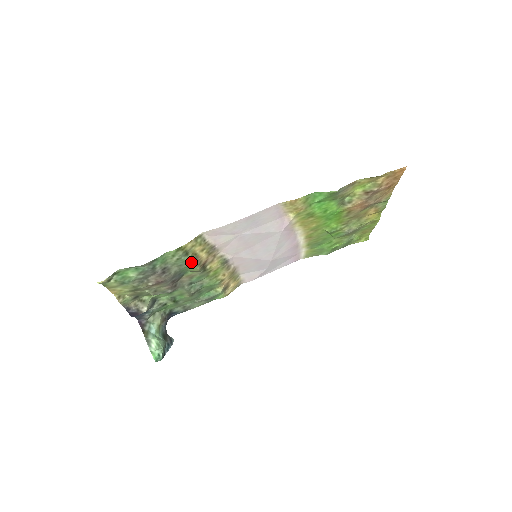
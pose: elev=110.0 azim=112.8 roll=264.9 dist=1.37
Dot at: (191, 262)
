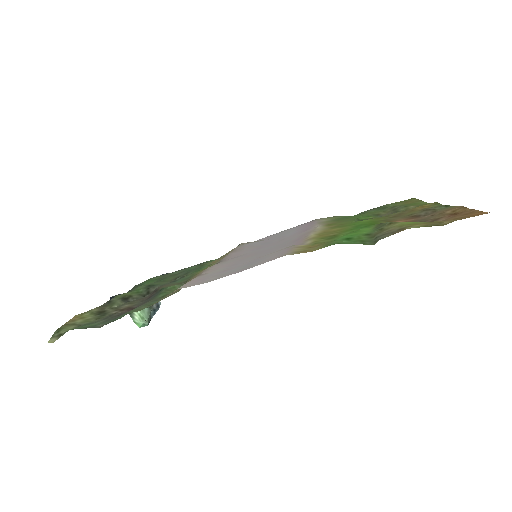
Dot at: (167, 296)
